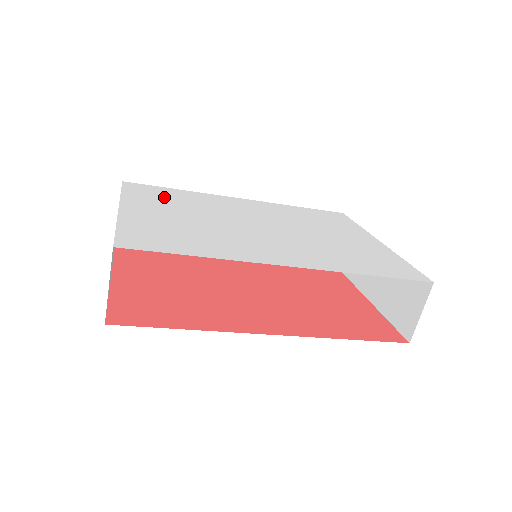
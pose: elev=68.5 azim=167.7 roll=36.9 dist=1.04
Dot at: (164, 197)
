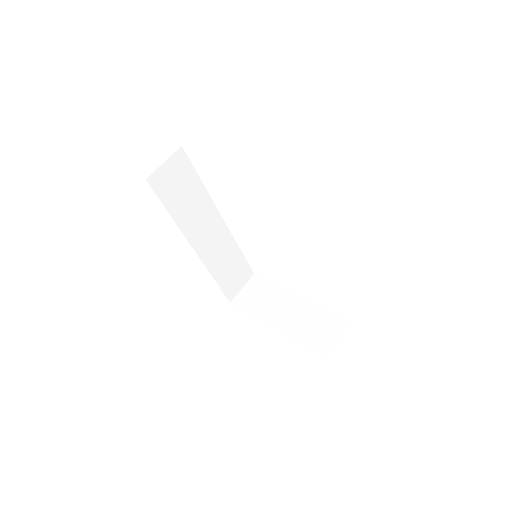
Dot at: occluded
